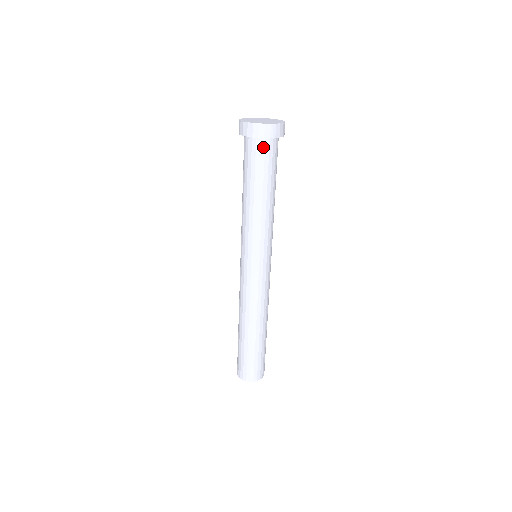
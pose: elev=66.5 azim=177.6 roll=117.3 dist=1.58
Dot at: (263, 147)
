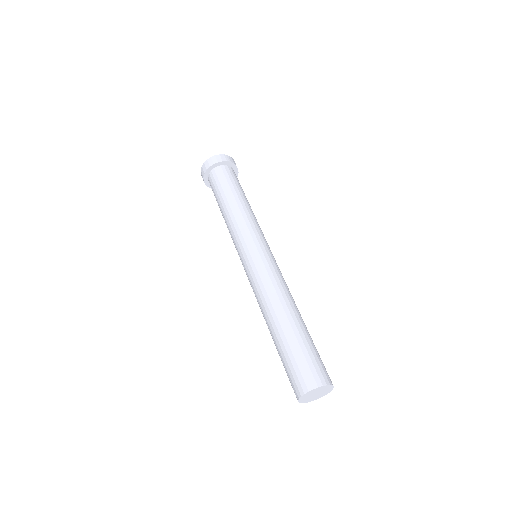
Dot at: (224, 170)
